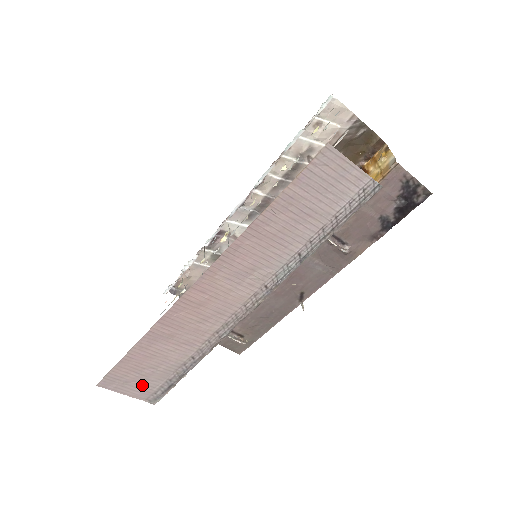
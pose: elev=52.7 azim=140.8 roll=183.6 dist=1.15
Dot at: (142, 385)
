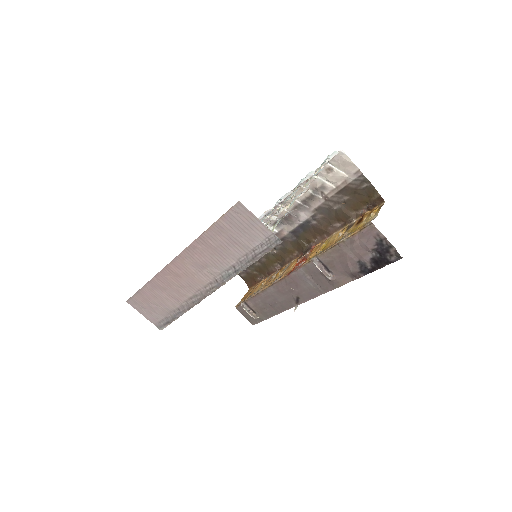
Dot at: (152, 313)
